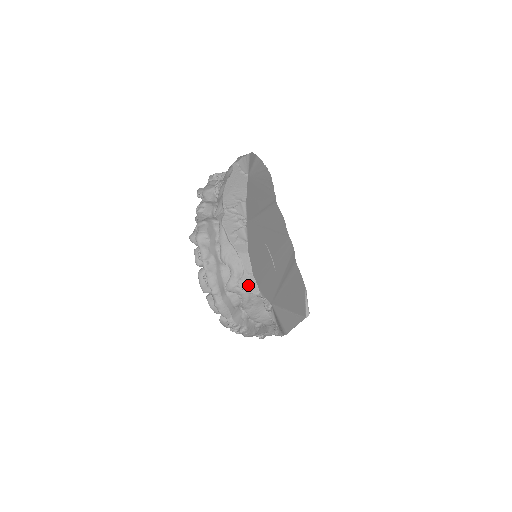
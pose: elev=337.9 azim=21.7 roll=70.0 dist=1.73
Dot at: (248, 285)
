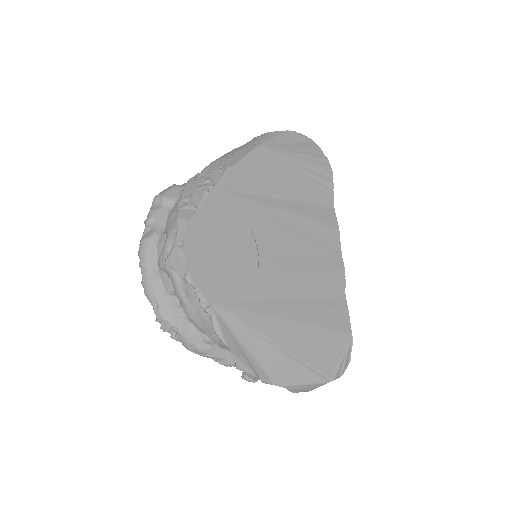
Dot at: (175, 262)
